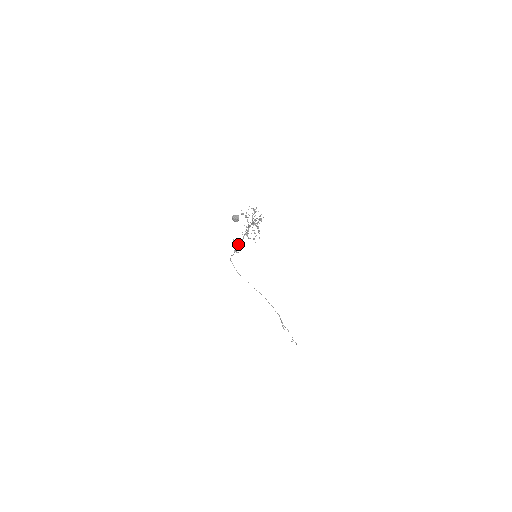
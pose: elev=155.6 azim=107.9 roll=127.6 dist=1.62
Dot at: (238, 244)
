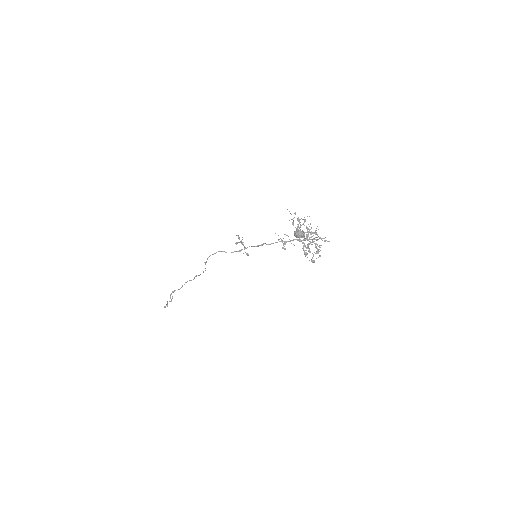
Dot at: (253, 246)
